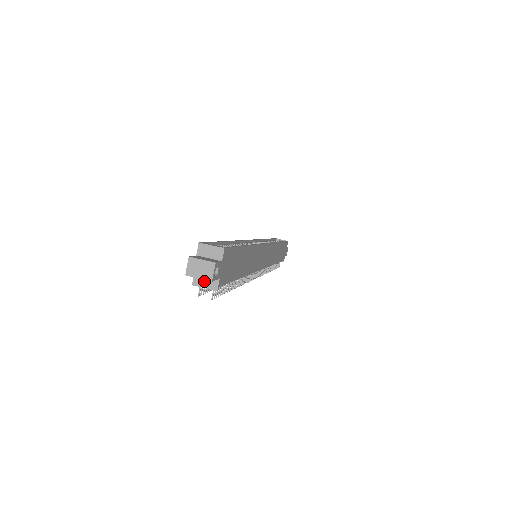
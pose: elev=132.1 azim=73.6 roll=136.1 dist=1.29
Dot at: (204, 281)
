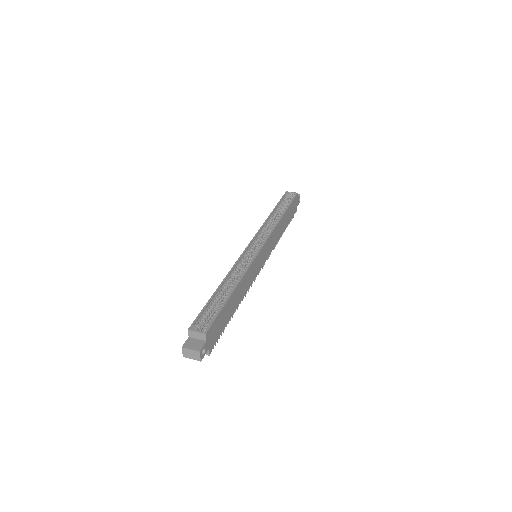
Dot at: occluded
